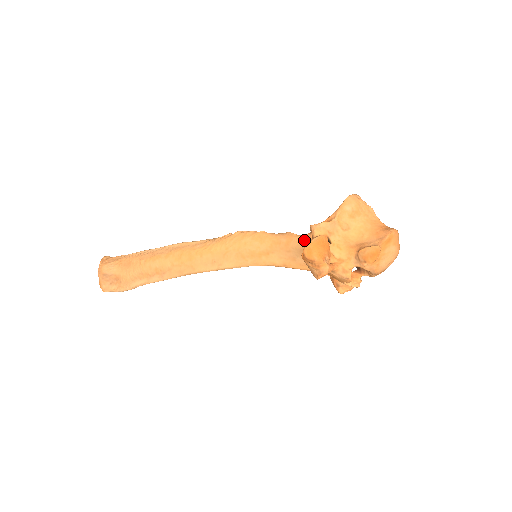
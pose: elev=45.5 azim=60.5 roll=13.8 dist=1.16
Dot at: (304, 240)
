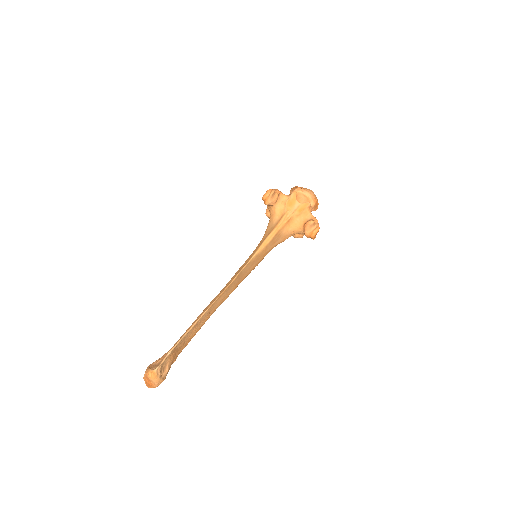
Dot at: (269, 221)
